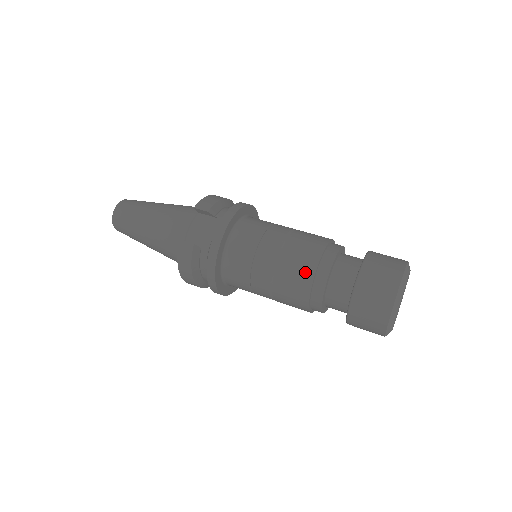
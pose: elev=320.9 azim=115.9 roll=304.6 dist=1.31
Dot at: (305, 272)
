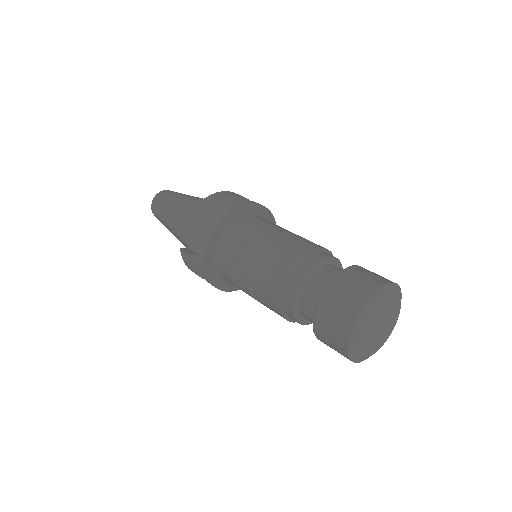
Dot at: (273, 293)
